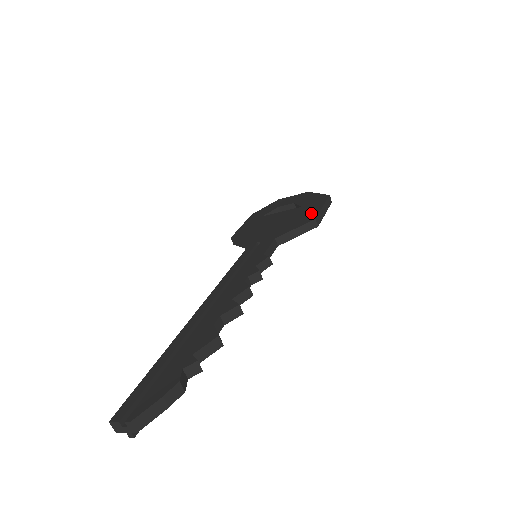
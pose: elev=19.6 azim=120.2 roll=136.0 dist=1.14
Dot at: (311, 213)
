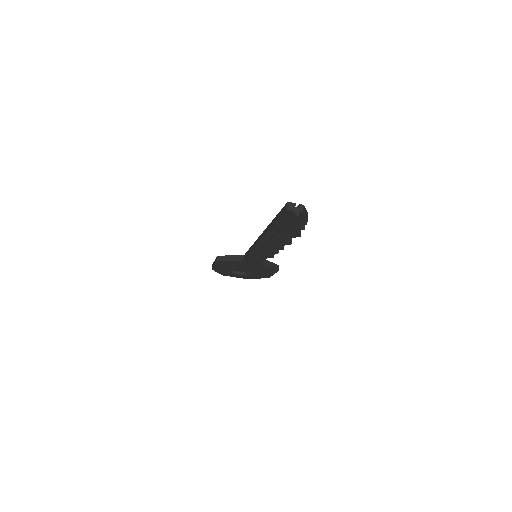
Dot at: occluded
